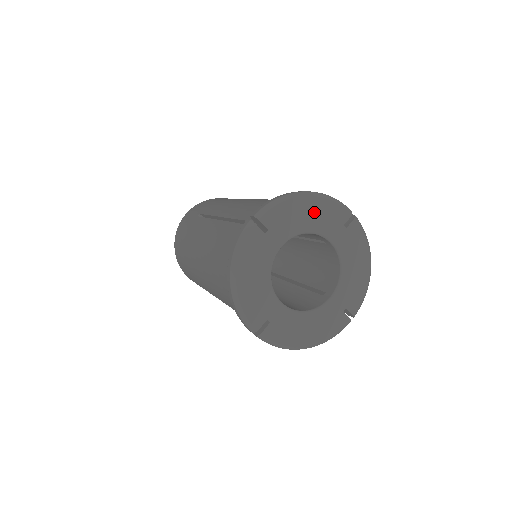
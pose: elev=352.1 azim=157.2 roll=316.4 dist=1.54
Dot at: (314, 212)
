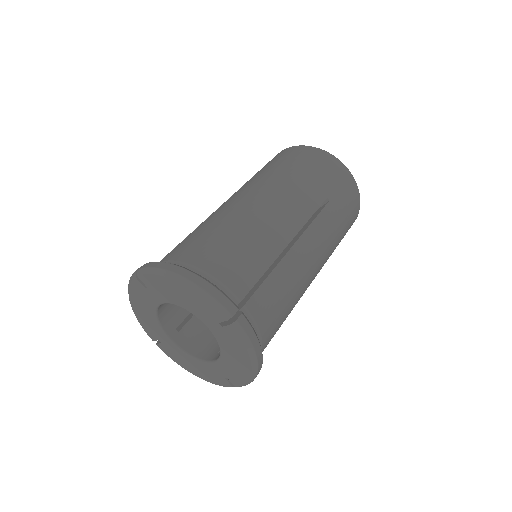
Dot at: (186, 297)
